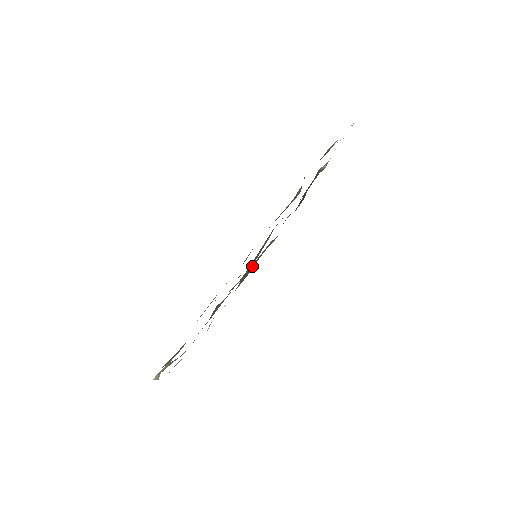
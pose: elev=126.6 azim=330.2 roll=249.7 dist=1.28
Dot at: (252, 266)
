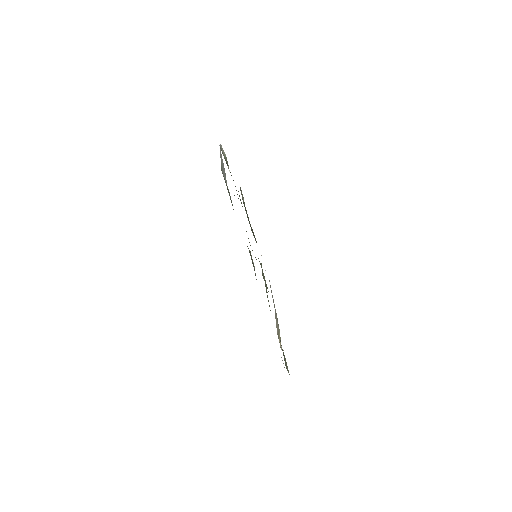
Dot at: occluded
